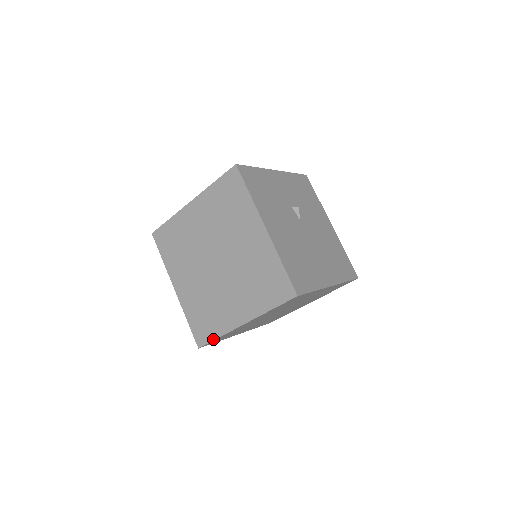
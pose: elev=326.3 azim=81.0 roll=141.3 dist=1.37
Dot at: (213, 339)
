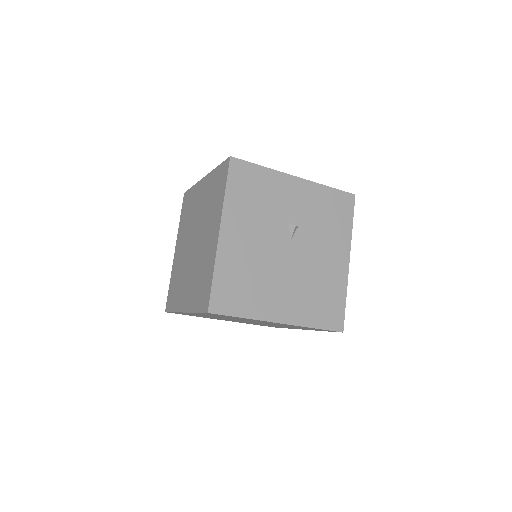
Dot at: (171, 311)
